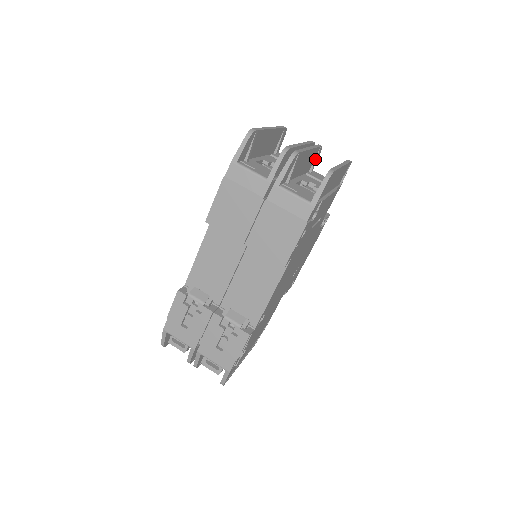
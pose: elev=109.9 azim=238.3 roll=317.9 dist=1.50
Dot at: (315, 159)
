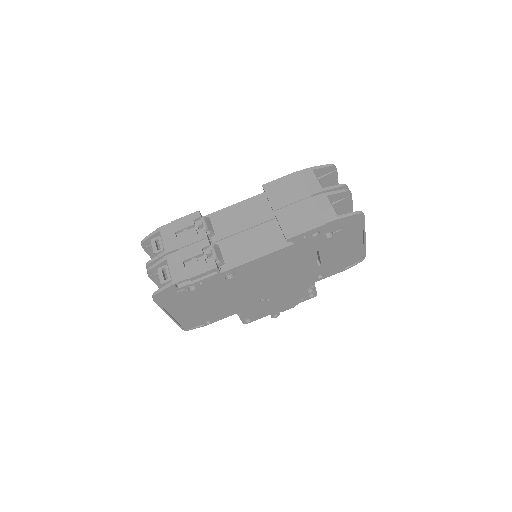
Dot at: occluded
